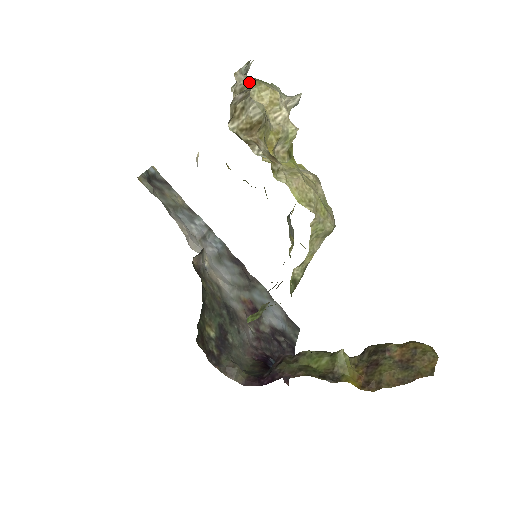
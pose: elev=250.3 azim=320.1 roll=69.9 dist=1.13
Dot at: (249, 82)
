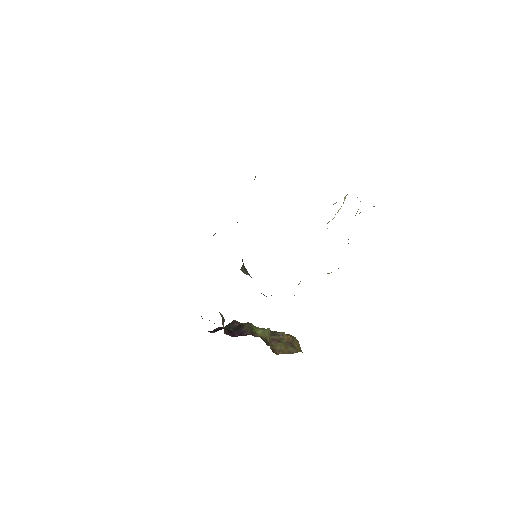
Dot at: occluded
